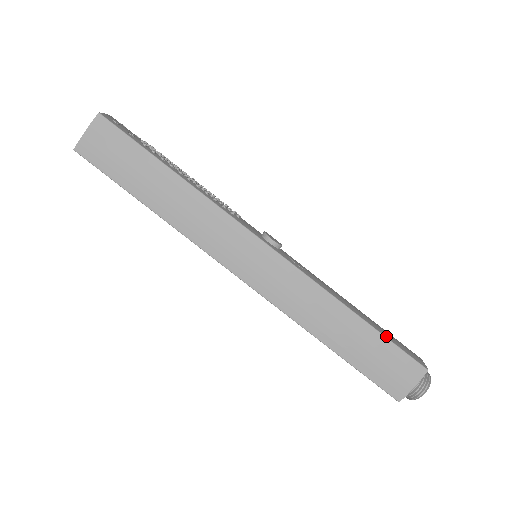
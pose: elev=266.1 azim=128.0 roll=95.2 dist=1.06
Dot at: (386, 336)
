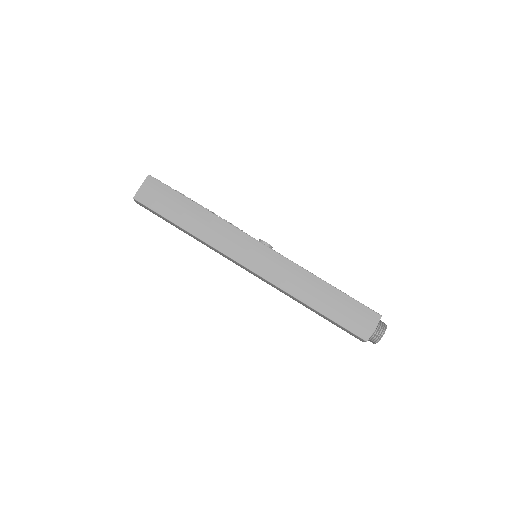
Dot at: occluded
